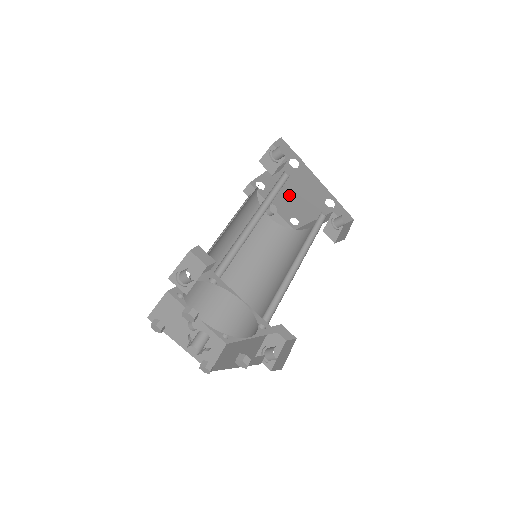
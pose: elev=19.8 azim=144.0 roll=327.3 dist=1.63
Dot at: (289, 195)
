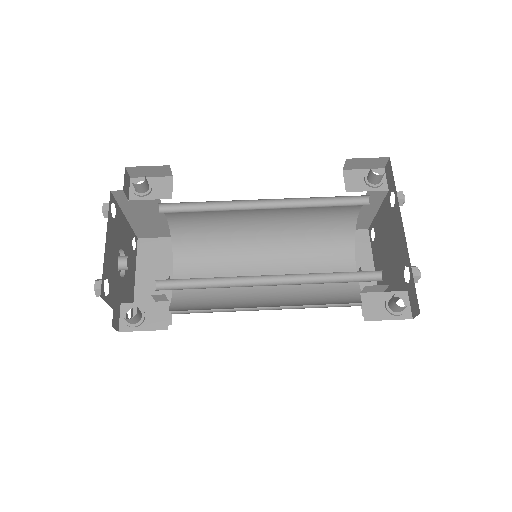
Dot at: (385, 253)
